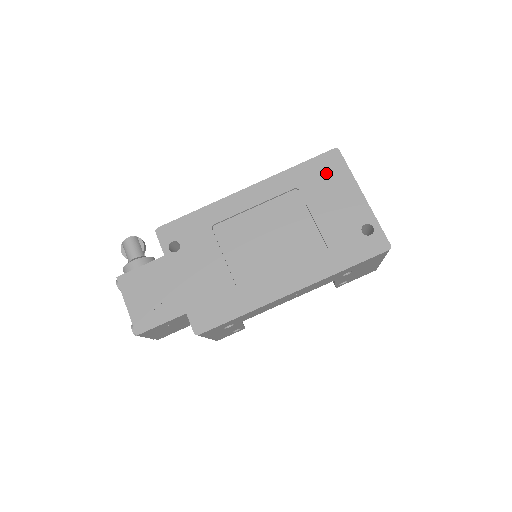
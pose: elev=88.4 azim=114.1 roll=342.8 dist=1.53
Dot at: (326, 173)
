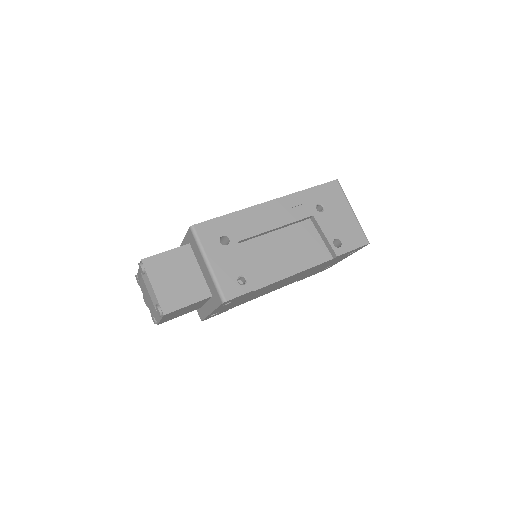
Dot at: occluded
